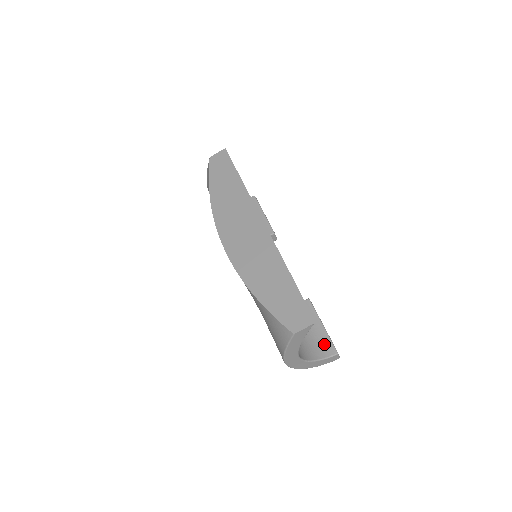
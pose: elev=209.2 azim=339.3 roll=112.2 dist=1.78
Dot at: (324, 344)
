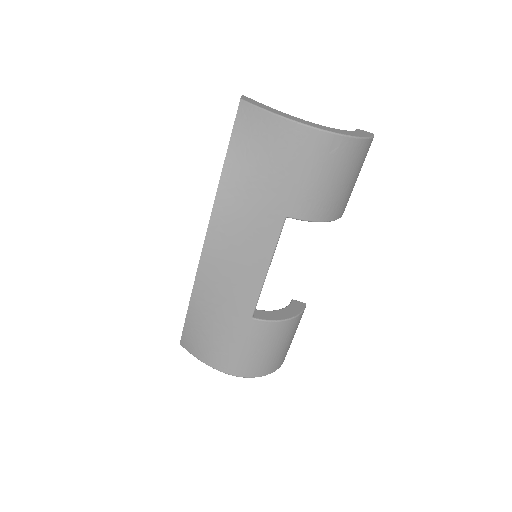
Dot at: occluded
